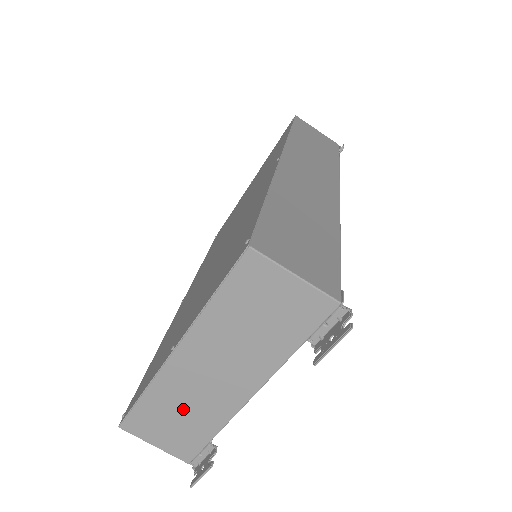
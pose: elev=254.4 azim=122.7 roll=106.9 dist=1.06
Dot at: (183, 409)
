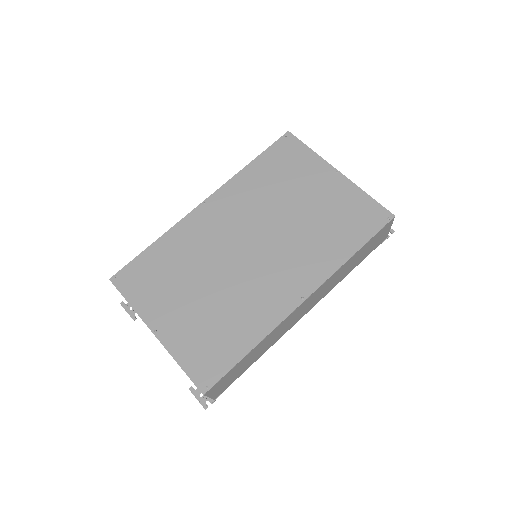
Dot at: occluded
